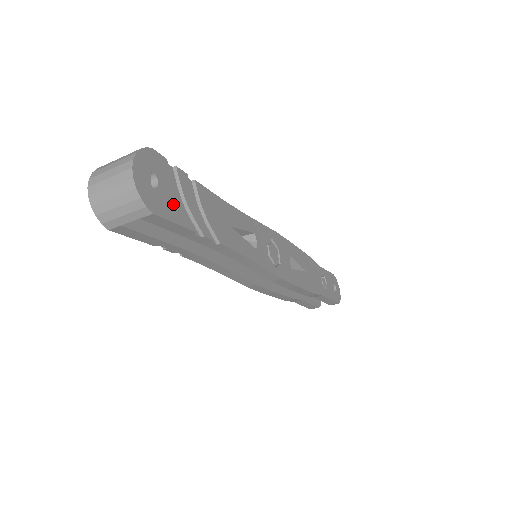
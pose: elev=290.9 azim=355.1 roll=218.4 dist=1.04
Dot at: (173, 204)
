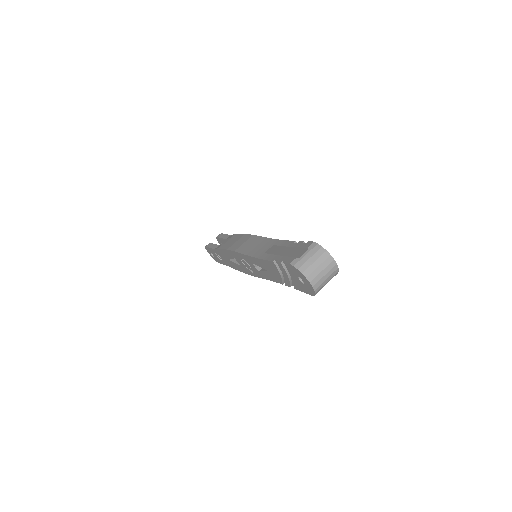
Dot at: occluded
